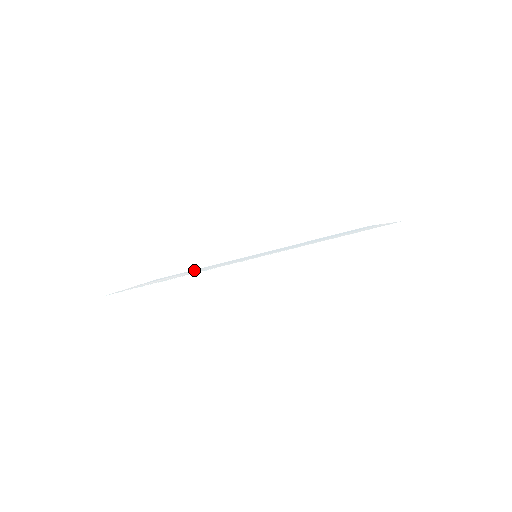
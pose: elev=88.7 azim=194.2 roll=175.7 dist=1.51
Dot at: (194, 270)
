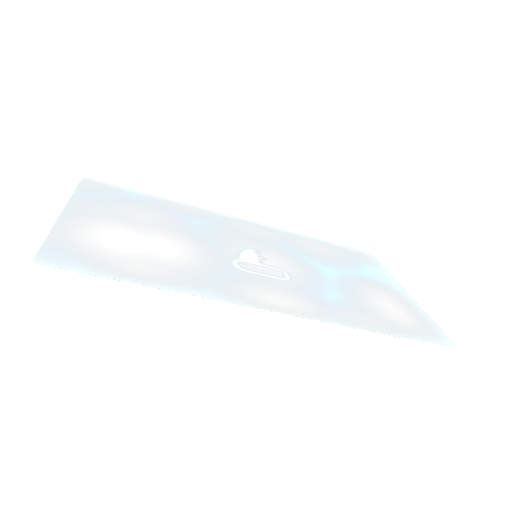
Dot at: (154, 209)
